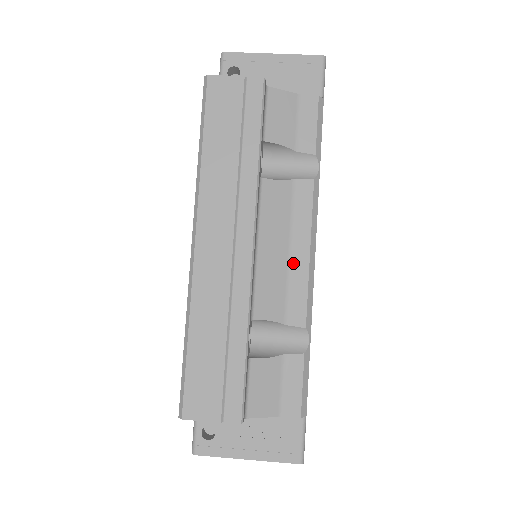
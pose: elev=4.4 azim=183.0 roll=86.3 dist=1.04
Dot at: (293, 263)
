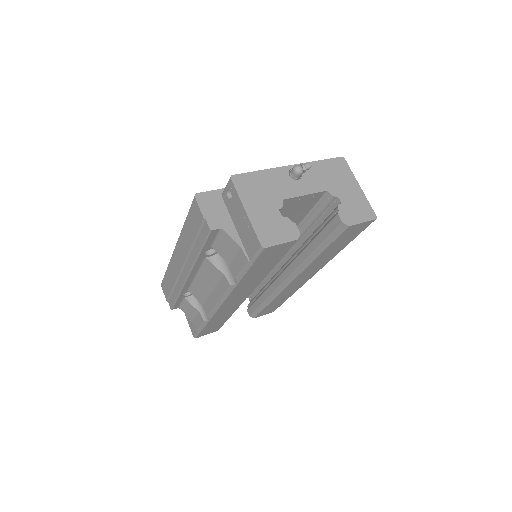
Dot at: (211, 296)
